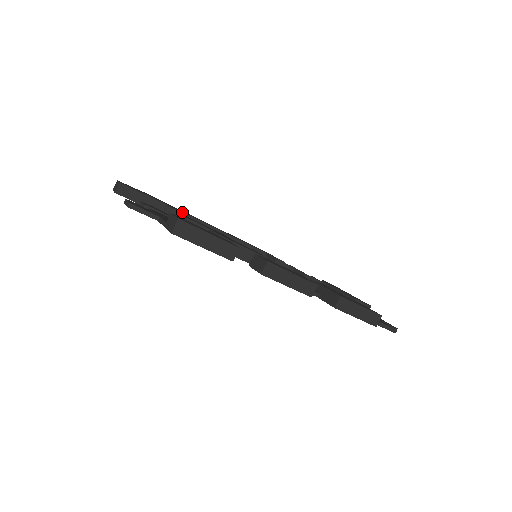
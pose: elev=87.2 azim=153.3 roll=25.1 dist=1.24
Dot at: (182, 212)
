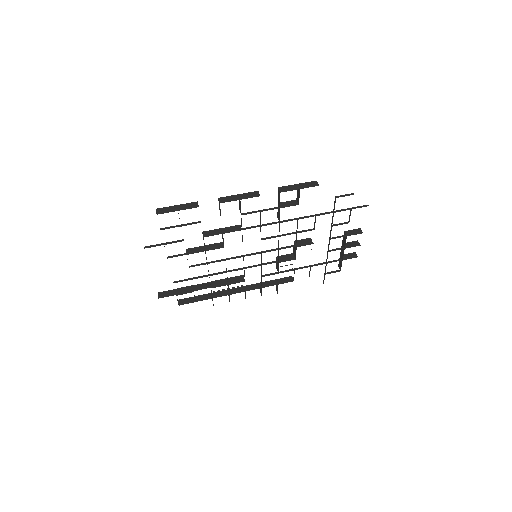
Dot at: (204, 284)
